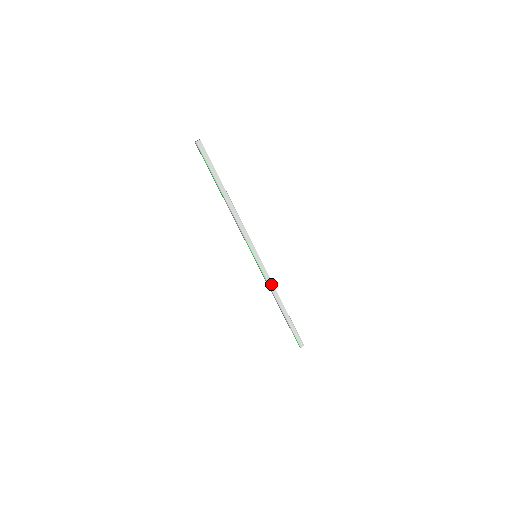
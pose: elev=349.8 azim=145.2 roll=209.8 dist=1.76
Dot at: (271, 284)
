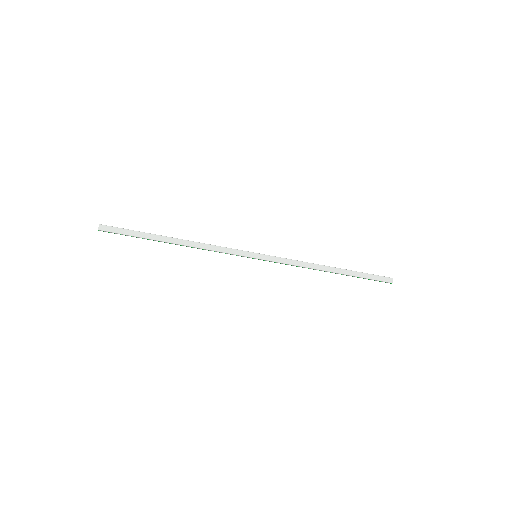
Dot at: (297, 263)
